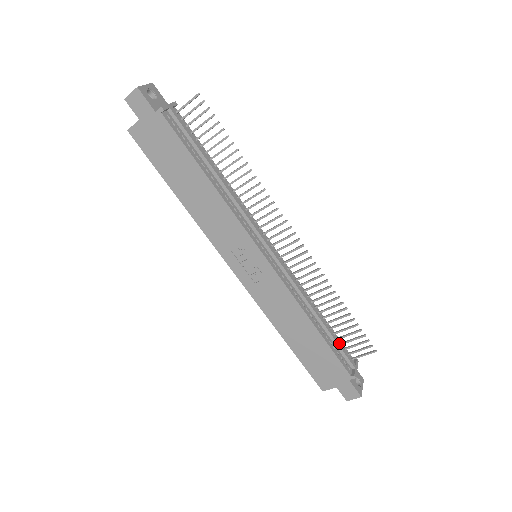
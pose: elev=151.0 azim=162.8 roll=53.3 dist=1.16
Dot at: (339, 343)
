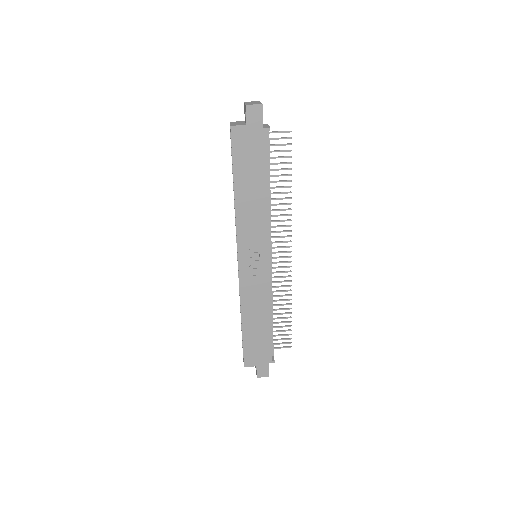
Dot at: (273, 335)
